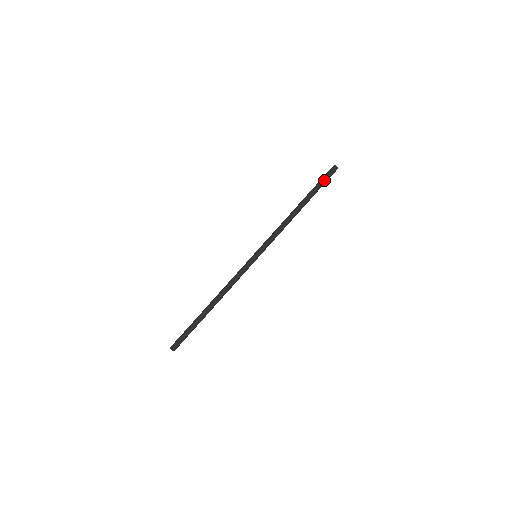
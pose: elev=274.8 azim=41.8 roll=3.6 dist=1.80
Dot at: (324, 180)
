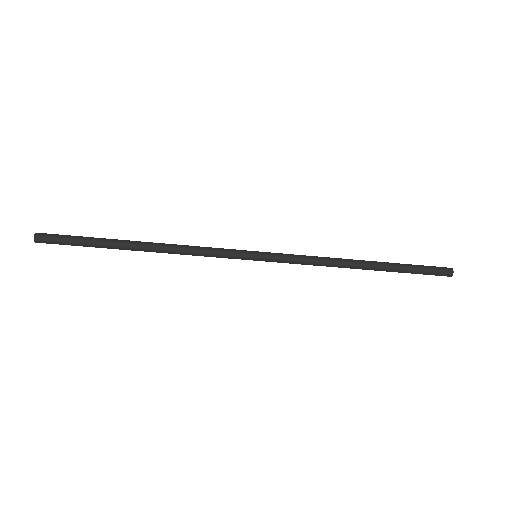
Dot at: (423, 270)
